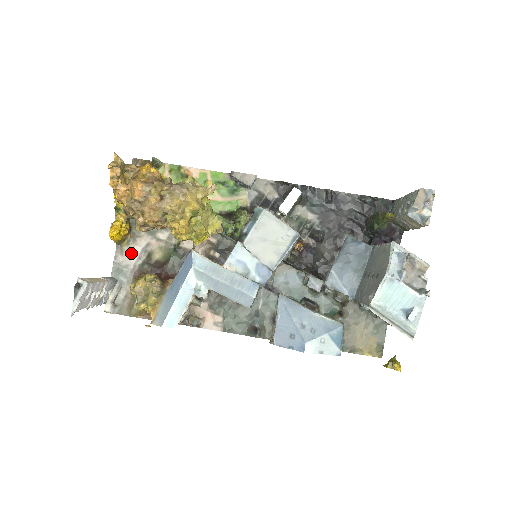
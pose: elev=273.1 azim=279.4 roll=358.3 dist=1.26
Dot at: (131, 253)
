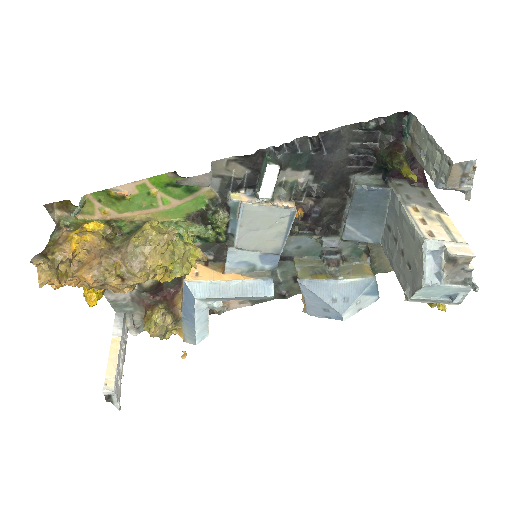
Dot at: occluded
